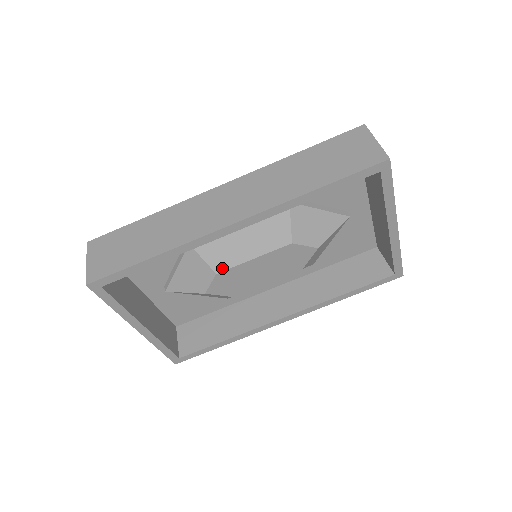
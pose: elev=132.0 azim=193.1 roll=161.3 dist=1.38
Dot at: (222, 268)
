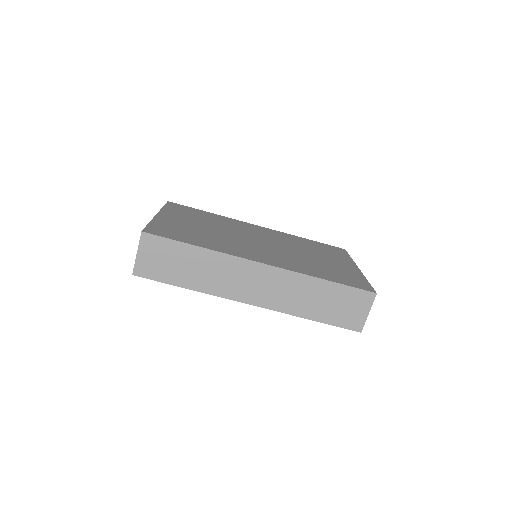
Dot at: occluded
